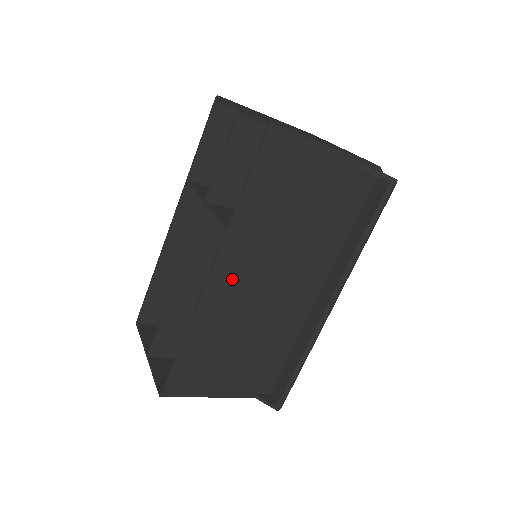
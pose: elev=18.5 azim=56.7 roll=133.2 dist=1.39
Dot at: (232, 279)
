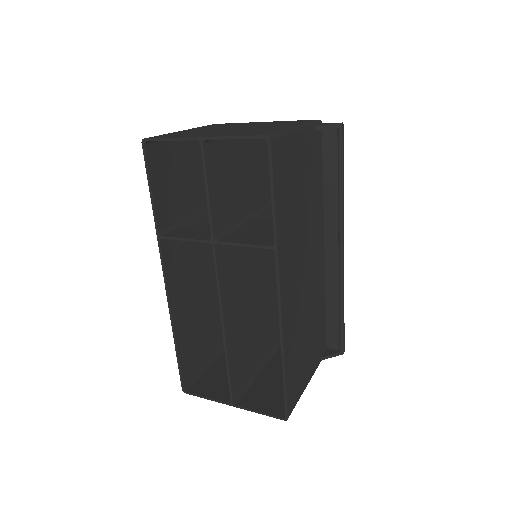
Dot at: (290, 285)
